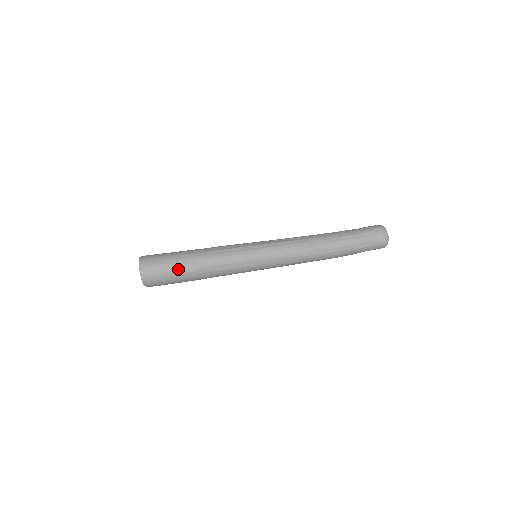
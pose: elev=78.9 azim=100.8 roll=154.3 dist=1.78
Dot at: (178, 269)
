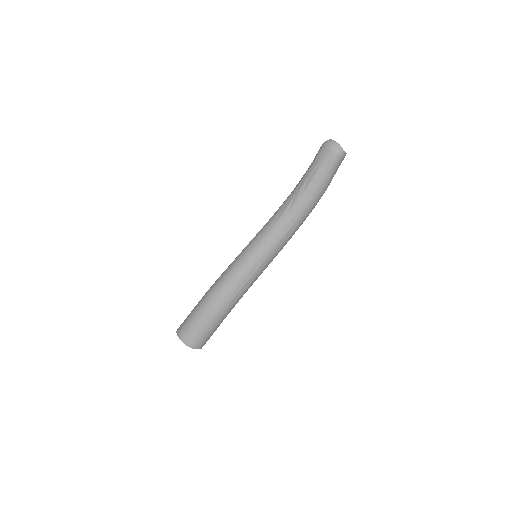
Dot at: (202, 314)
